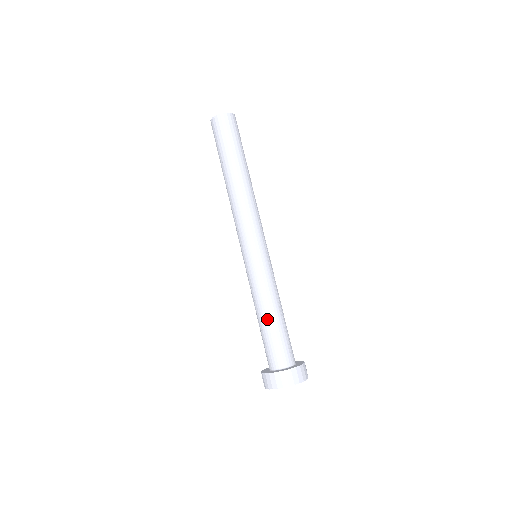
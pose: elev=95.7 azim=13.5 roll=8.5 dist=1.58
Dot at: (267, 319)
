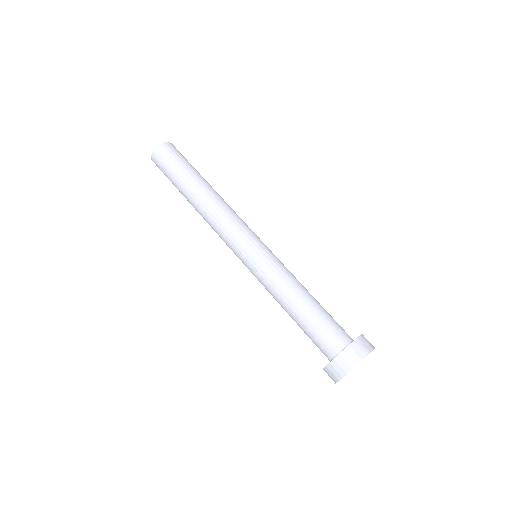
Dot at: (292, 316)
